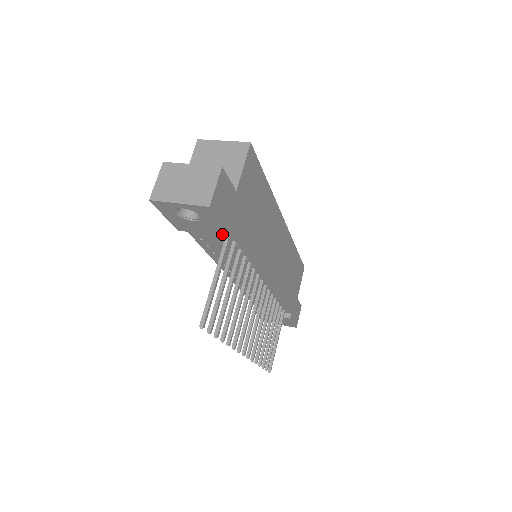
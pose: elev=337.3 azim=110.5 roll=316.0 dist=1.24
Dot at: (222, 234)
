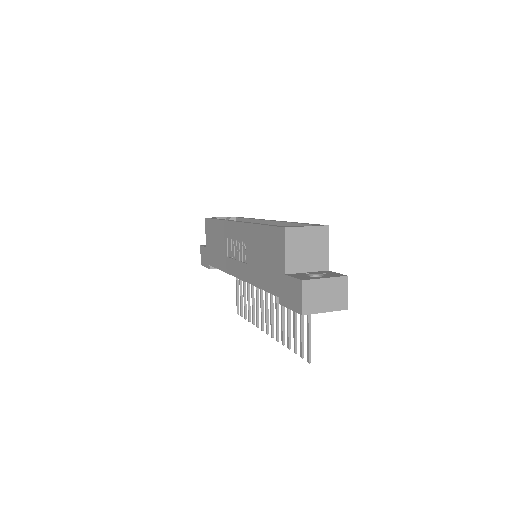
Dot at: occluded
